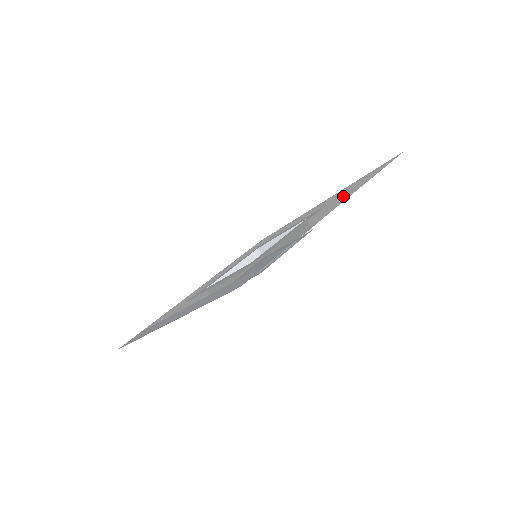
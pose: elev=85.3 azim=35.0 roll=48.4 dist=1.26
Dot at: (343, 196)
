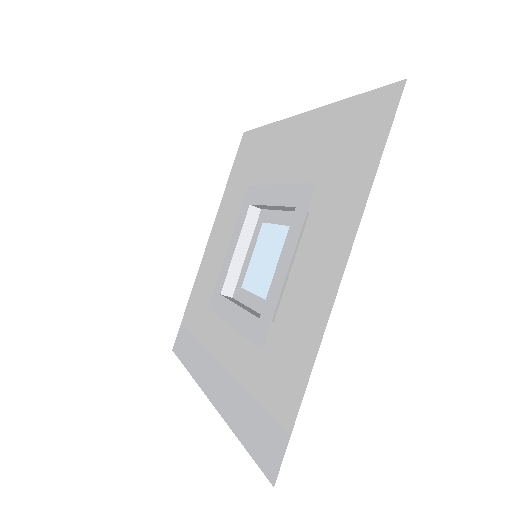
Dot at: (336, 210)
